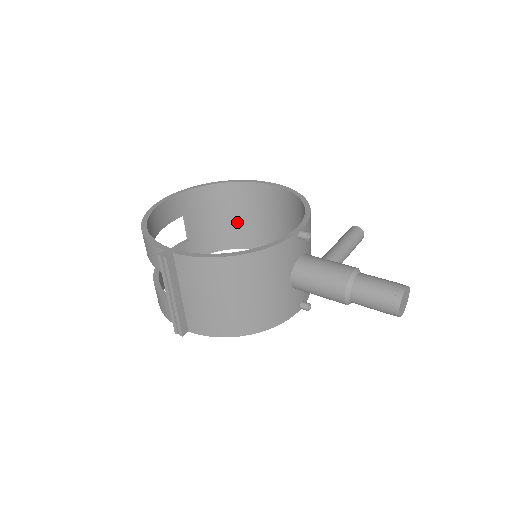
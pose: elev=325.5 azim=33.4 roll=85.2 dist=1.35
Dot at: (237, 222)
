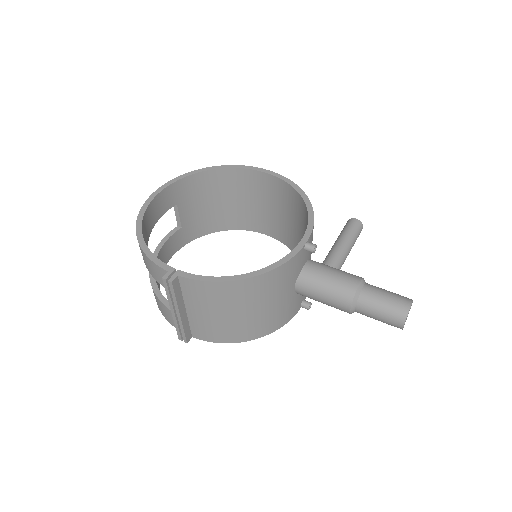
Dot at: (229, 206)
